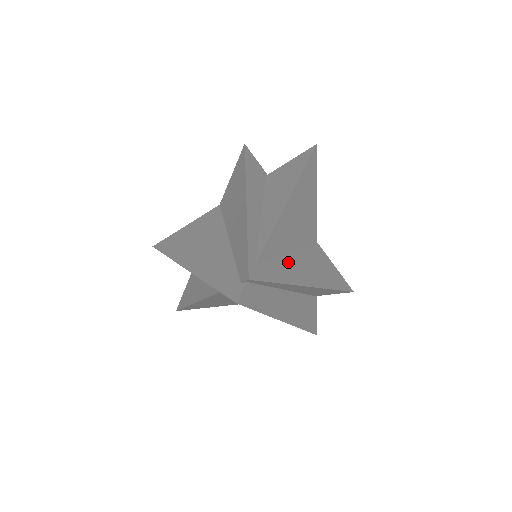
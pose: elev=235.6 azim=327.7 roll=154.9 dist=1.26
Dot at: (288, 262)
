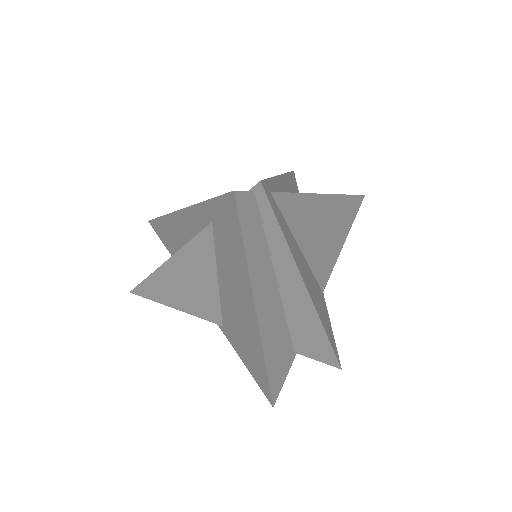
Dot at: (296, 248)
